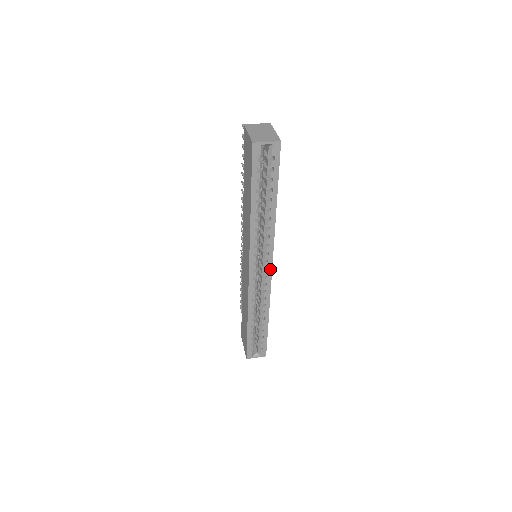
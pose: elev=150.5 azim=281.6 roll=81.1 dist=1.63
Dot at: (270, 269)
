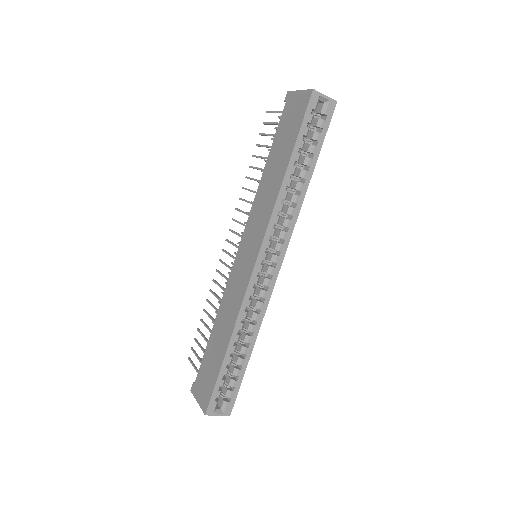
Dot at: (279, 266)
